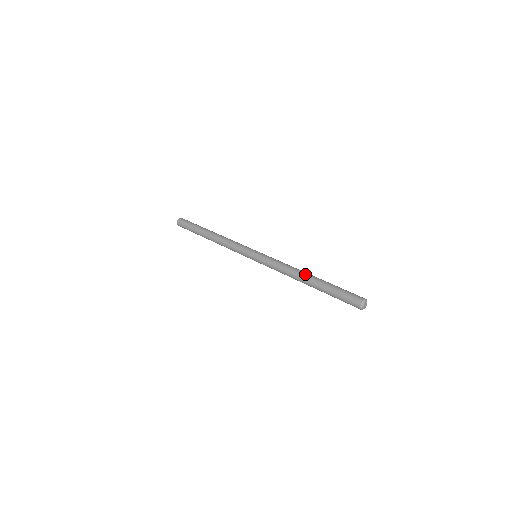
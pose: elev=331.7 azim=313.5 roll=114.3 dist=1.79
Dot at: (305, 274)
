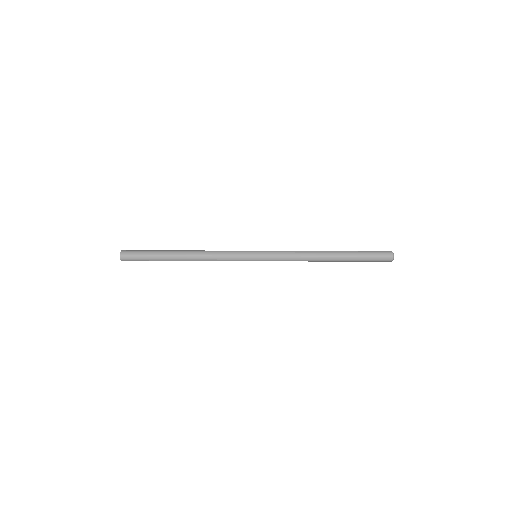
Dot at: occluded
